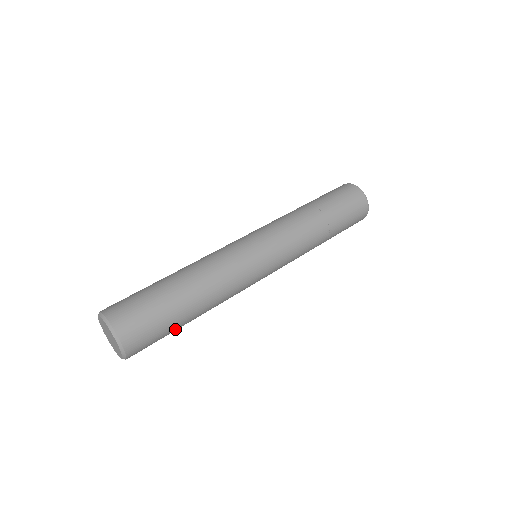
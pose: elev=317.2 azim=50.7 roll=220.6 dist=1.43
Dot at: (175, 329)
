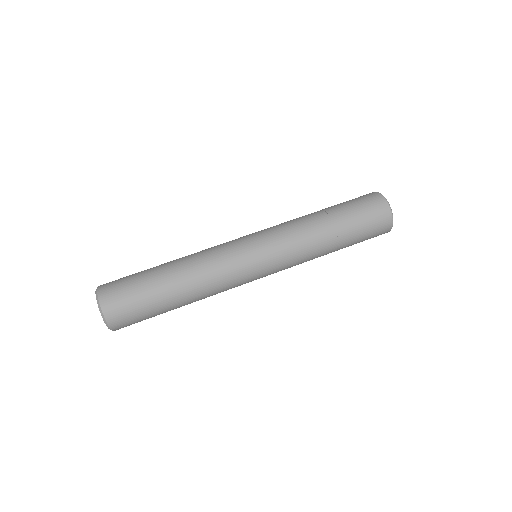
Dot at: occluded
